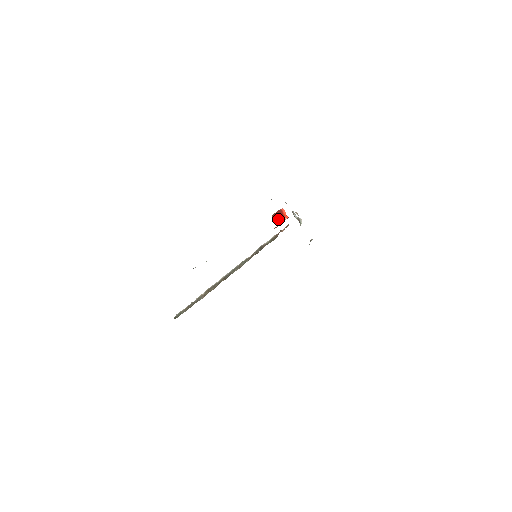
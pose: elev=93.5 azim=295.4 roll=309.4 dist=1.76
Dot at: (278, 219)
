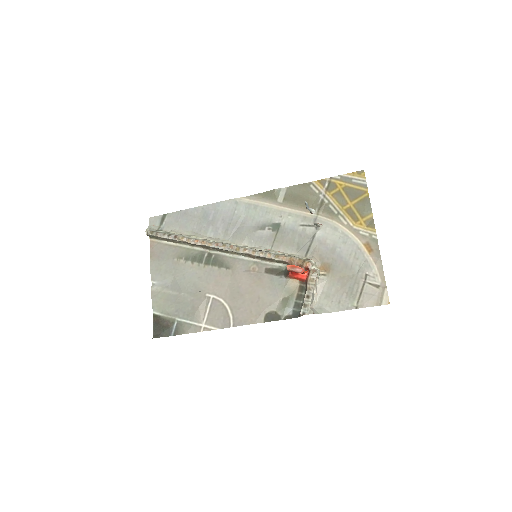
Dot at: (294, 272)
